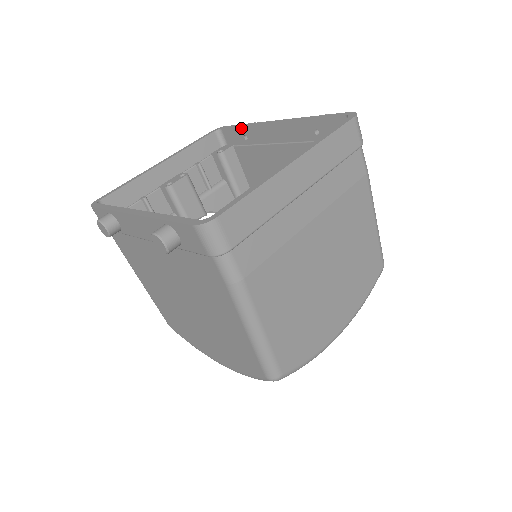
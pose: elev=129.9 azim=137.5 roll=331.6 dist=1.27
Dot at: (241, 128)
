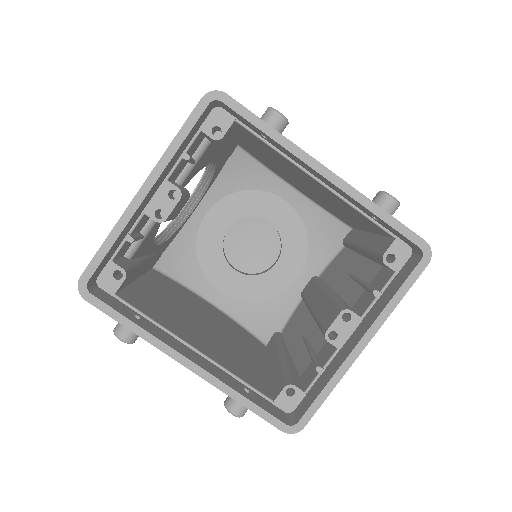
Dot at: (262, 132)
